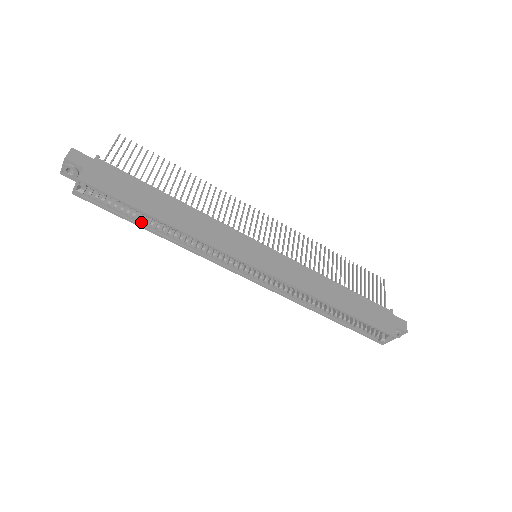
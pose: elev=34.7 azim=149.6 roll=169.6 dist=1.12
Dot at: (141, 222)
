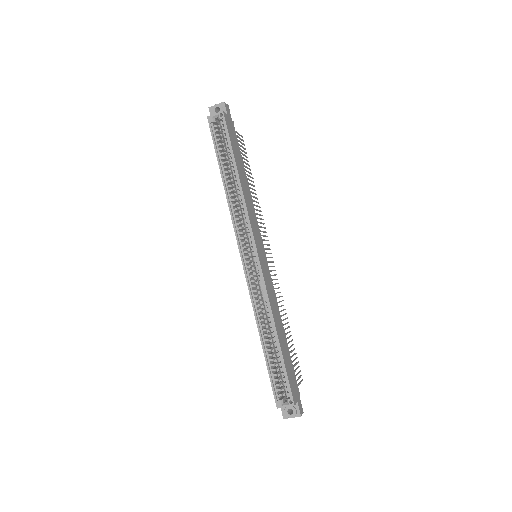
Dot at: (222, 165)
